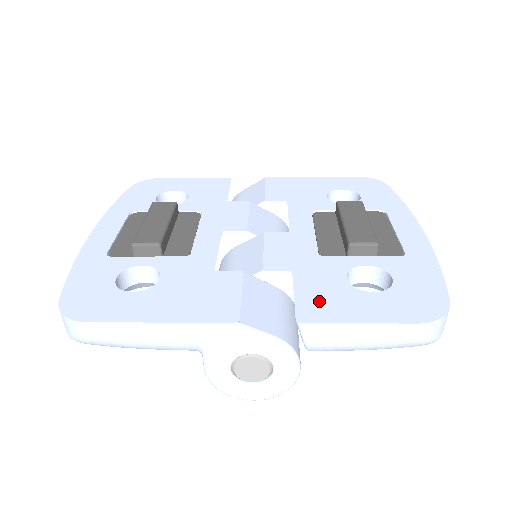
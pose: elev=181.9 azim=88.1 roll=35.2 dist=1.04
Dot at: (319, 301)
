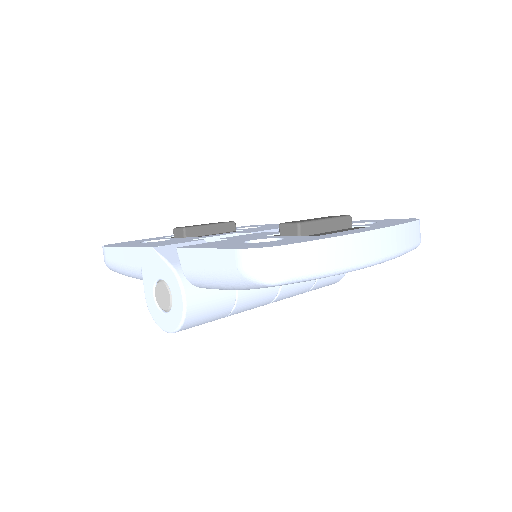
Dot at: (208, 244)
